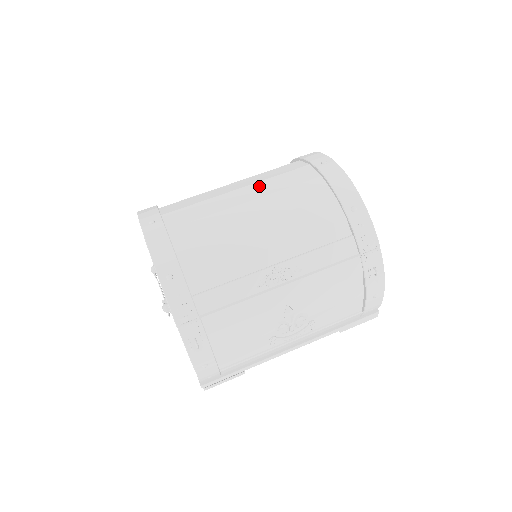
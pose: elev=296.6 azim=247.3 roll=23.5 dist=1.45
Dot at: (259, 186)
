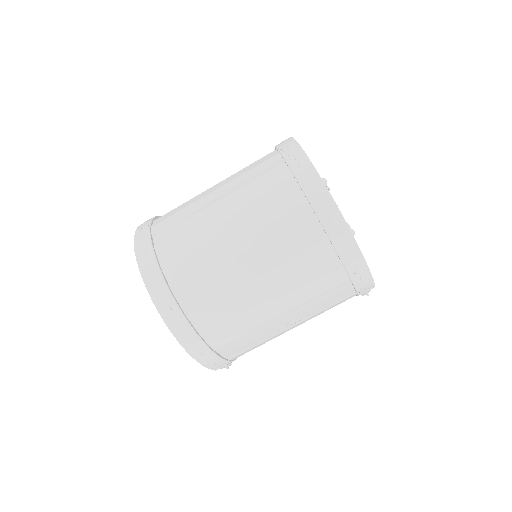
Dot at: (264, 251)
